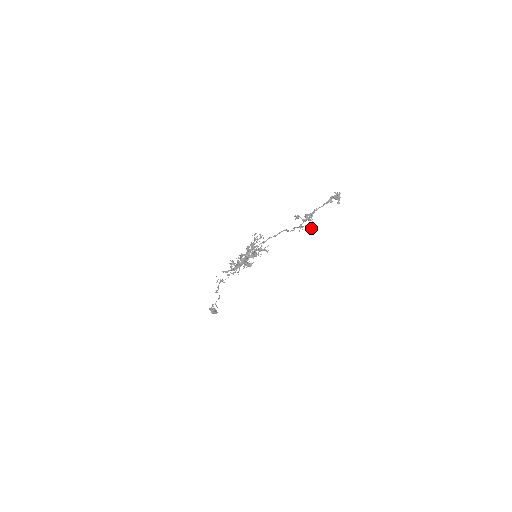
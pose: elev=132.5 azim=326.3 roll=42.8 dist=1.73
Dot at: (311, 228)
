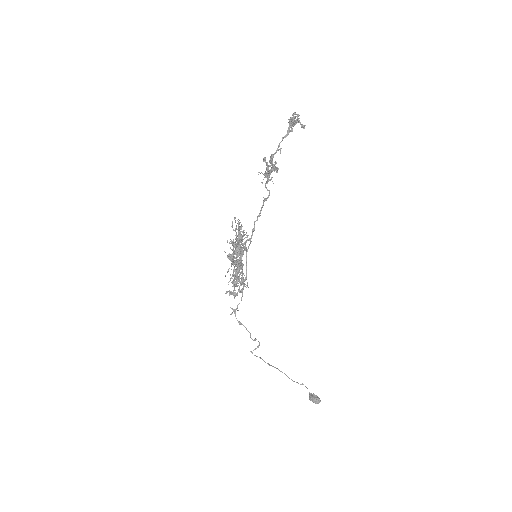
Dot at: occluded
